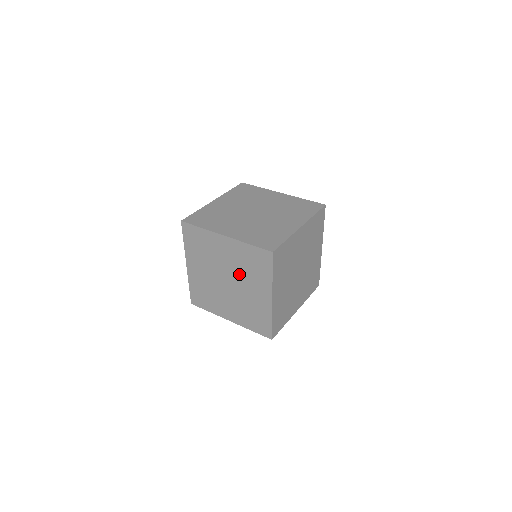
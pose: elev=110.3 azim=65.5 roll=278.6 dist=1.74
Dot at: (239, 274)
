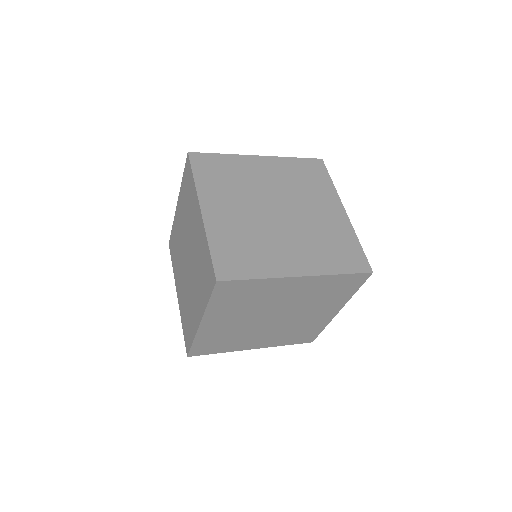
Dot at: (194, 264)
